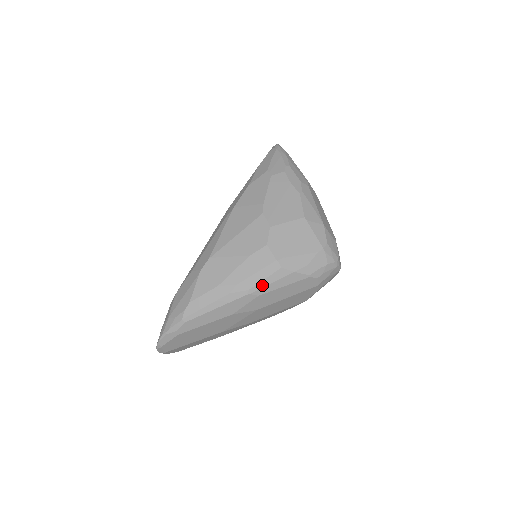
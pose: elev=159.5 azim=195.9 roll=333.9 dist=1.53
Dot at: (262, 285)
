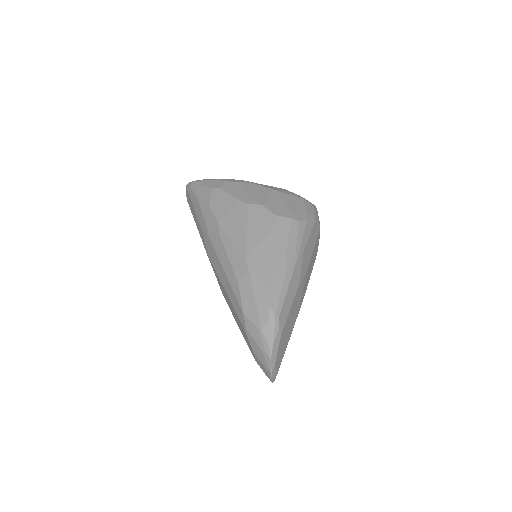
Dot at: (299, 243)
